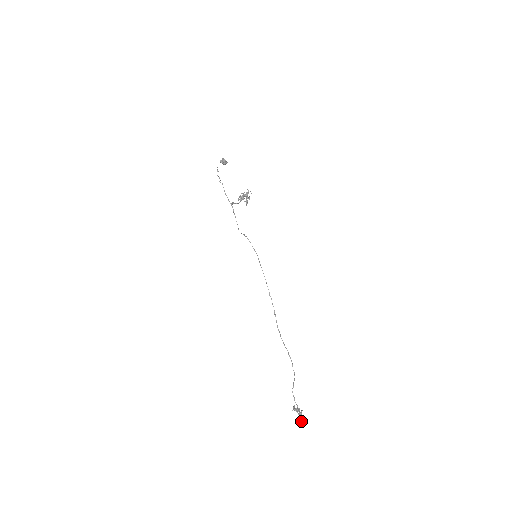
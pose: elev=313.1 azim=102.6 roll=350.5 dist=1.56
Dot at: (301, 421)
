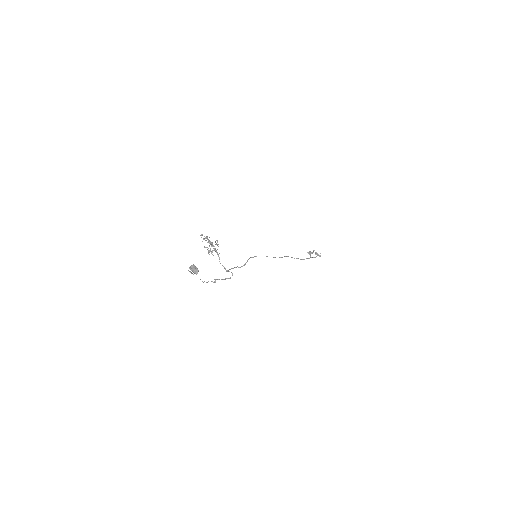
Dot at: (319, 256)
